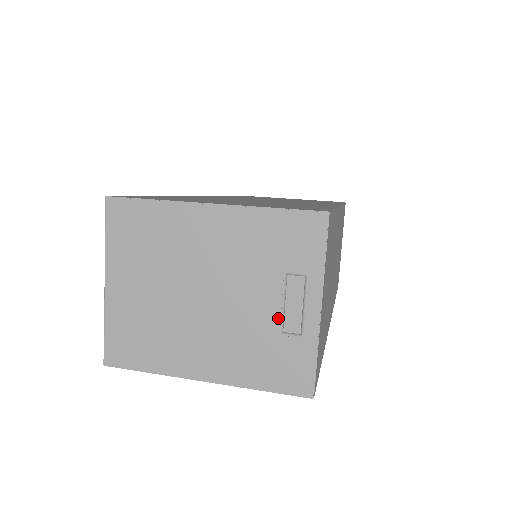
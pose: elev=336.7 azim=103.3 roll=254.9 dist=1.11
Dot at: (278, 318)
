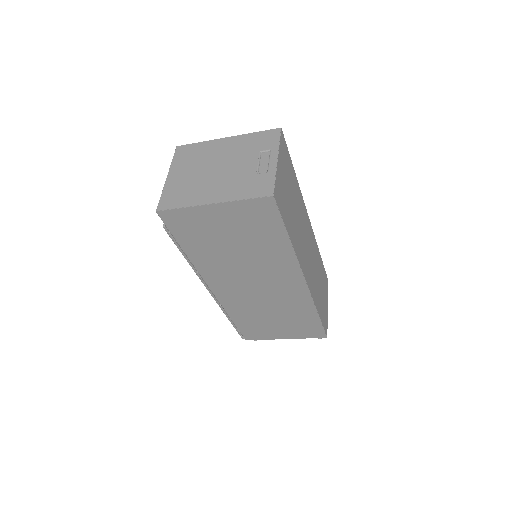
Dot at: (256, 168)
